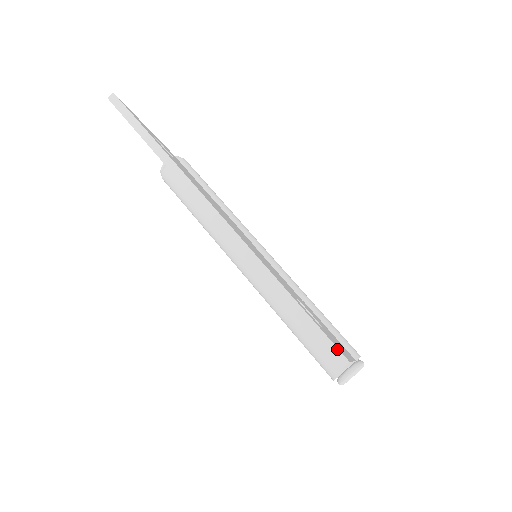
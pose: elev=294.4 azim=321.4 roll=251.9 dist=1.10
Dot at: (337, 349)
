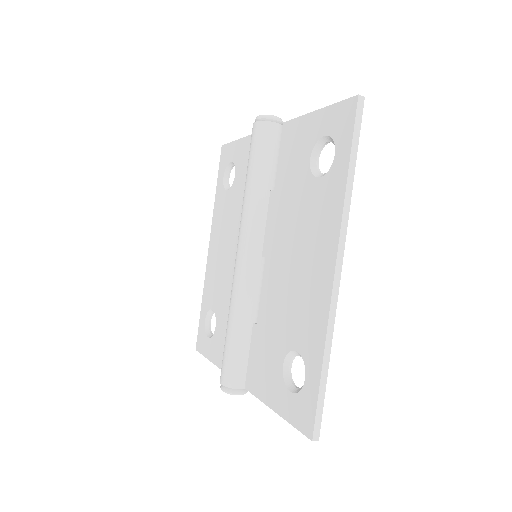
Dot at: (320, 427)
